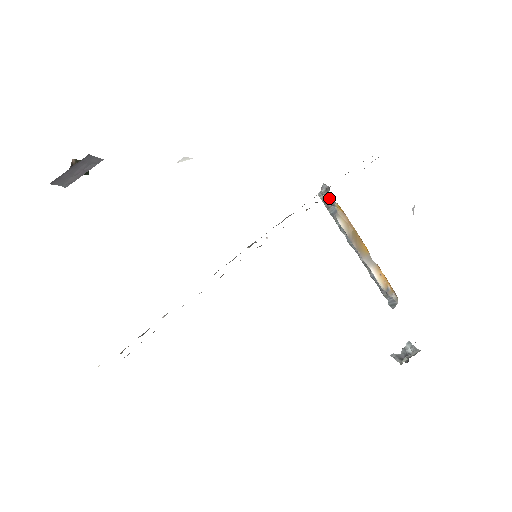
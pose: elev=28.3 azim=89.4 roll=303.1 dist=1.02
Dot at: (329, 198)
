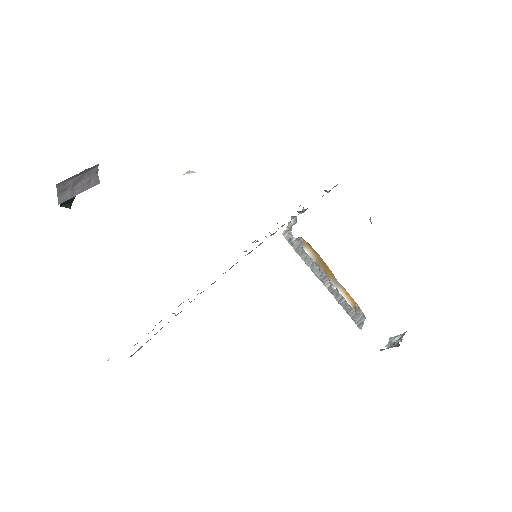
Dot at: (292, 236)
